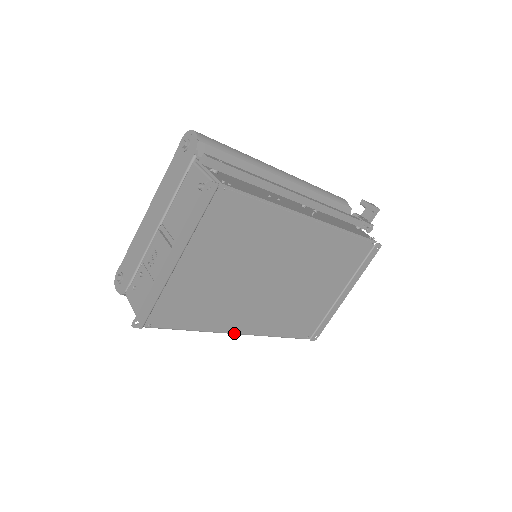
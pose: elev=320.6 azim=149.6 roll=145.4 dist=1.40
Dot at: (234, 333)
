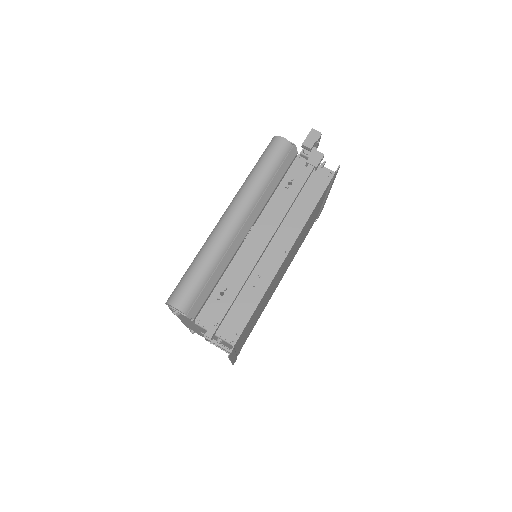
Dot at: occluded
